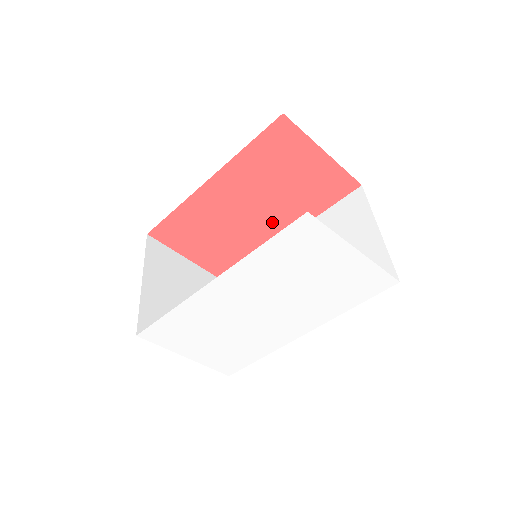
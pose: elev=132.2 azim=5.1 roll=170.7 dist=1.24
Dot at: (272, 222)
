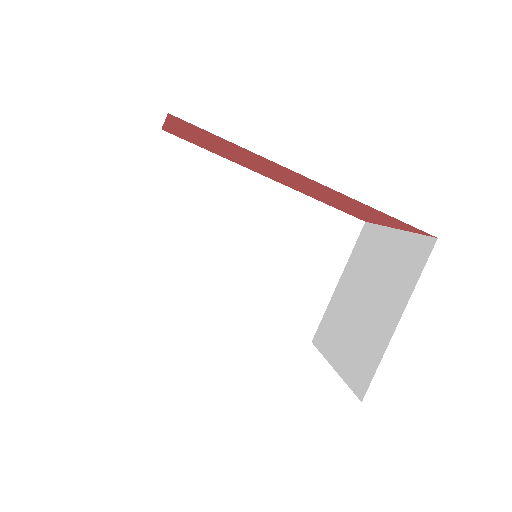
Dot at: (284, 181)
